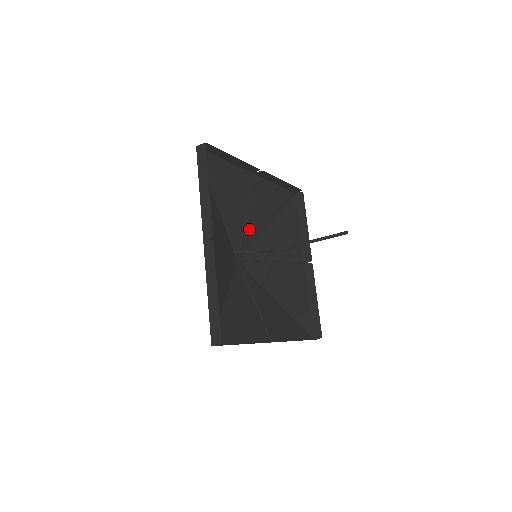
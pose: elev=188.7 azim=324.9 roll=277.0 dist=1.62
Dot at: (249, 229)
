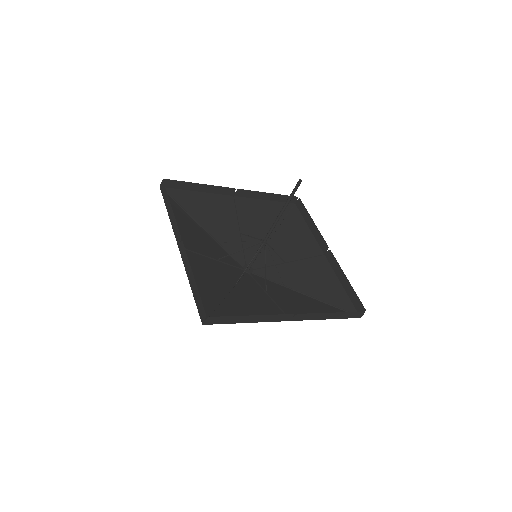
Dot at: (220, 255)
